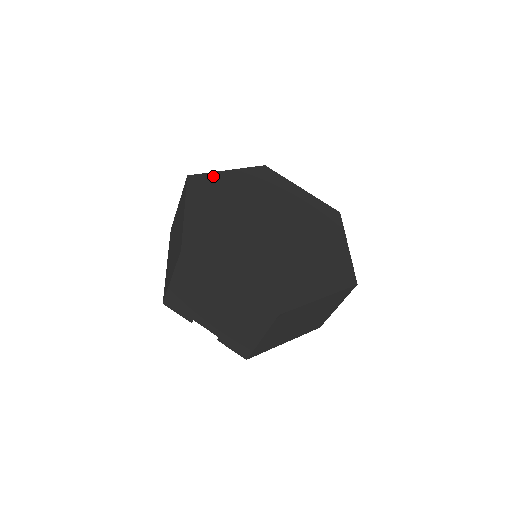
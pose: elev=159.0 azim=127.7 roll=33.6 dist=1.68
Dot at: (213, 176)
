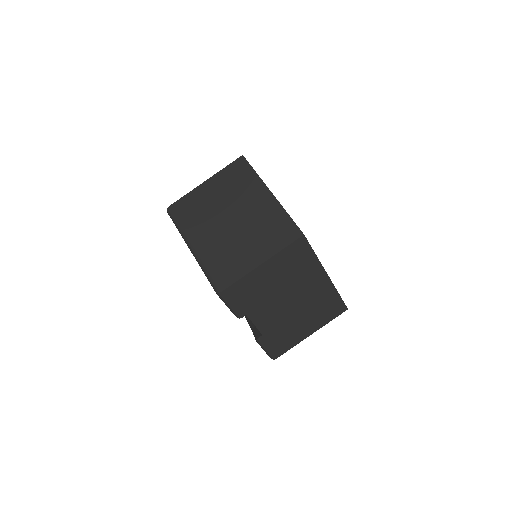
Dot at: occluded
